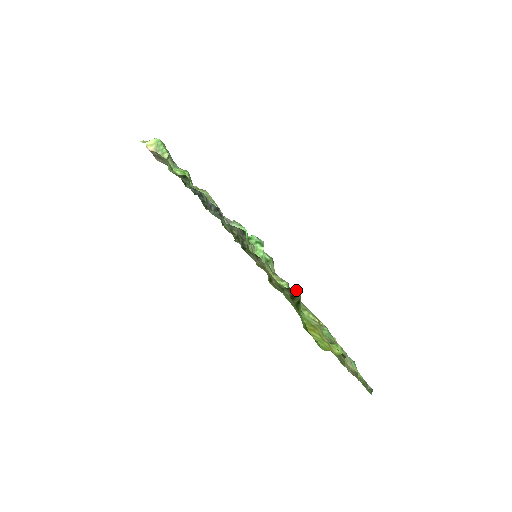
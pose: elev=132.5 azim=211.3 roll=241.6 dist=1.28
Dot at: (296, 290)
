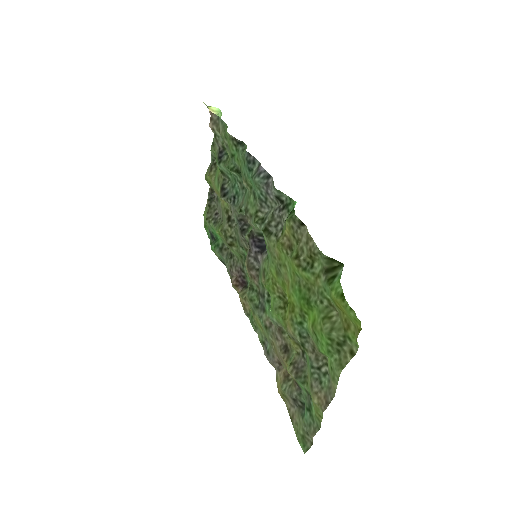
Dot at: (337, 264)
